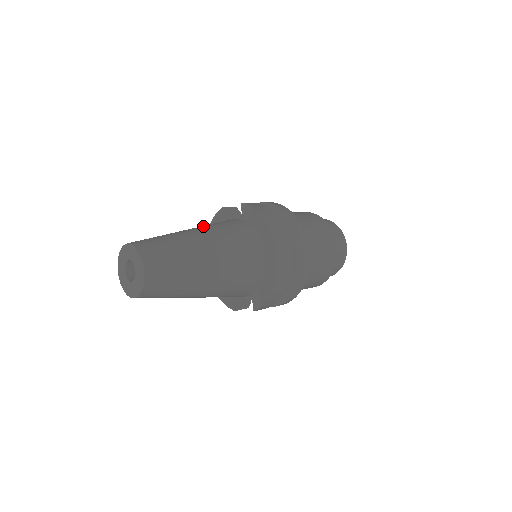
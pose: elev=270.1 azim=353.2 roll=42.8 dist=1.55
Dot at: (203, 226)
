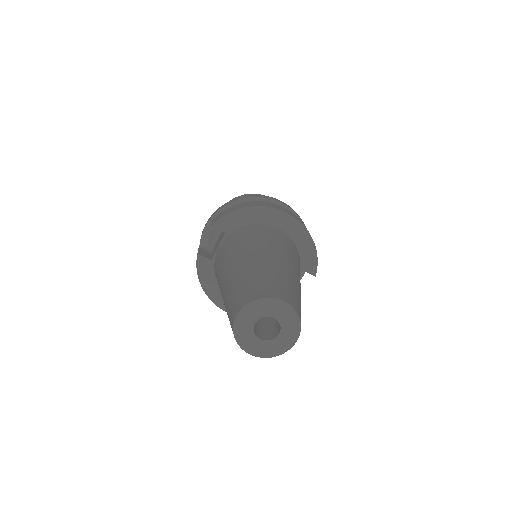
Dot at: (227, 261)
